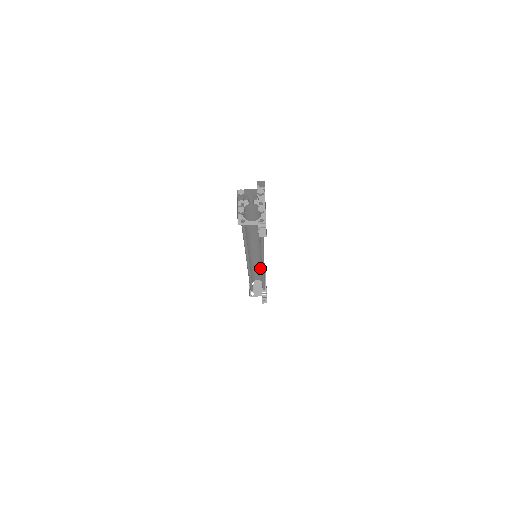
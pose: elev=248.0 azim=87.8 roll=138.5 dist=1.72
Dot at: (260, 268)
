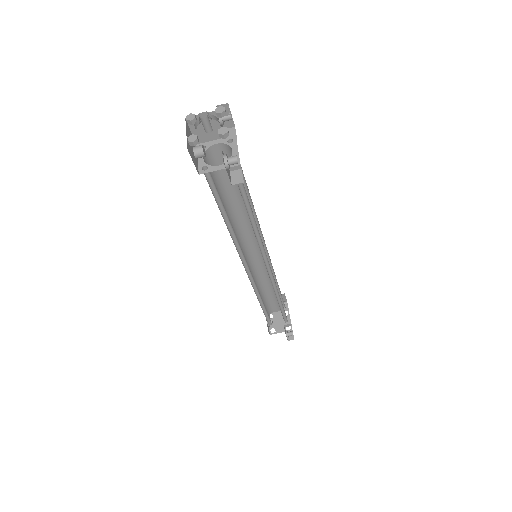
Dot at: occluded
